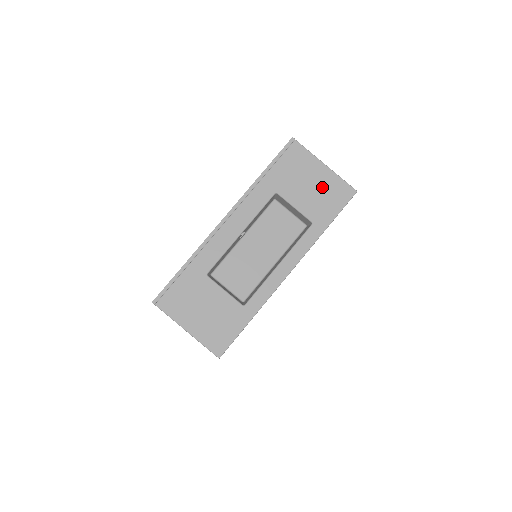
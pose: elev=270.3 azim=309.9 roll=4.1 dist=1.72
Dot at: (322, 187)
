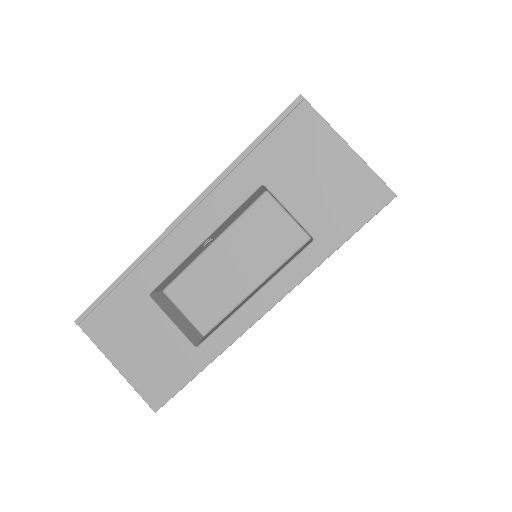
Dot at: (338, 183)
